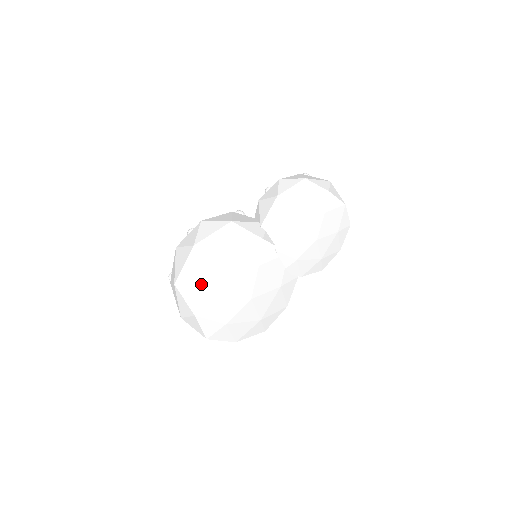
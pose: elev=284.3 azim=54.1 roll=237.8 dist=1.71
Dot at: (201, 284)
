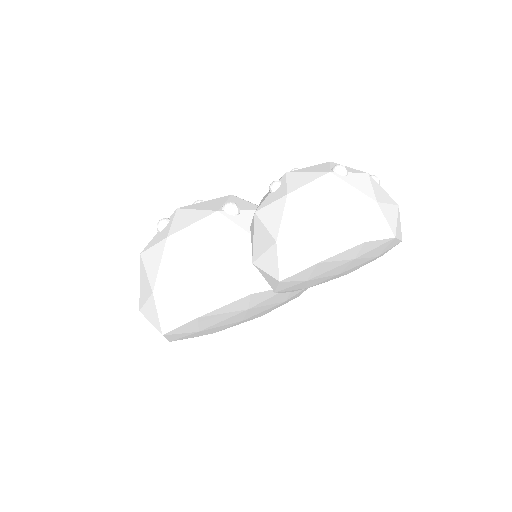
Dot at: (167, 335)
